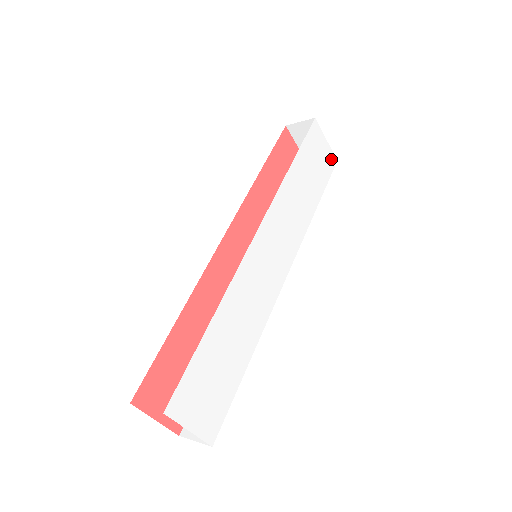
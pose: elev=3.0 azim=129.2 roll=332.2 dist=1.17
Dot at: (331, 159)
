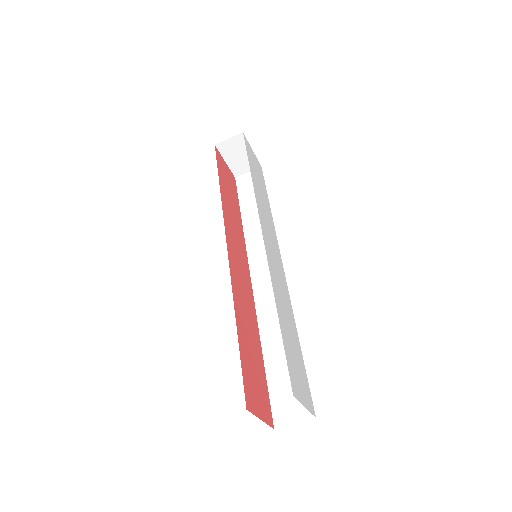
Dot at: (259, 166)
